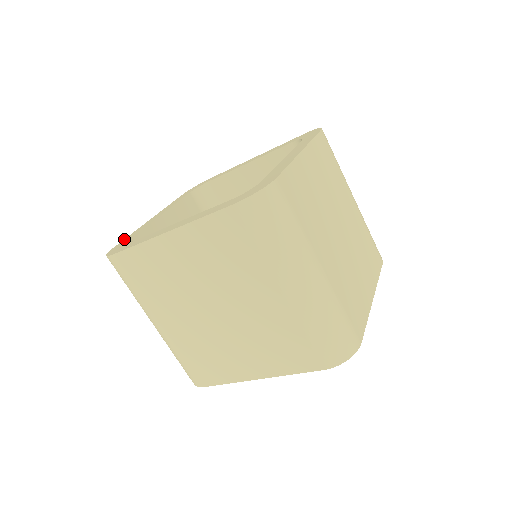
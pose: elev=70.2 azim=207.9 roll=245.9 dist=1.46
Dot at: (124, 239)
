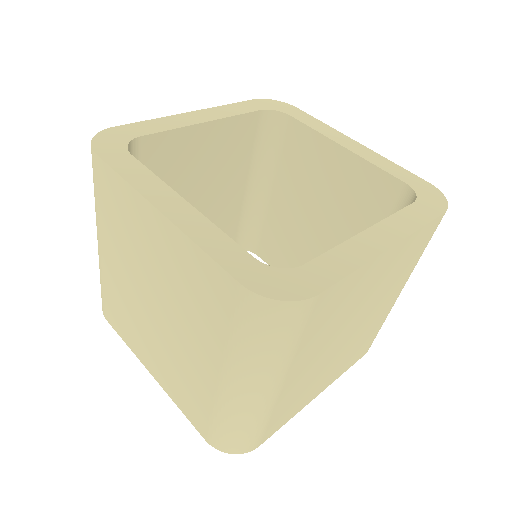
Dot at: (135, 123)
